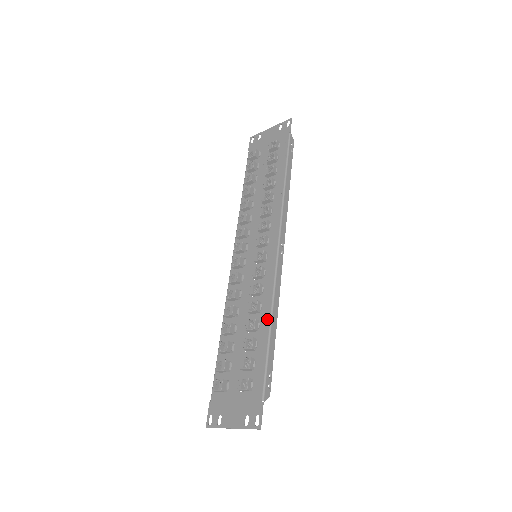
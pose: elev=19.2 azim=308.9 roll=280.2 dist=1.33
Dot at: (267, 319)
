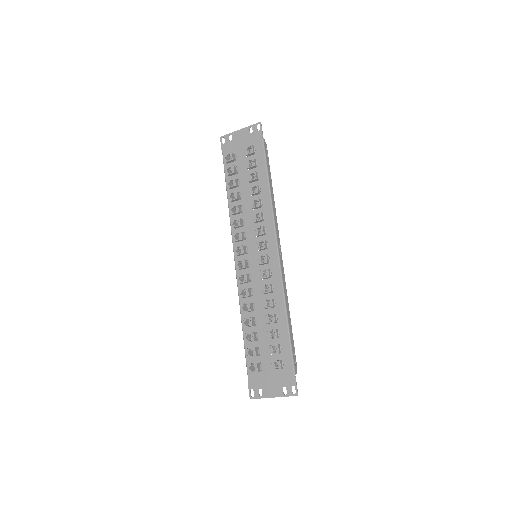
Dot at: (283, 312)
